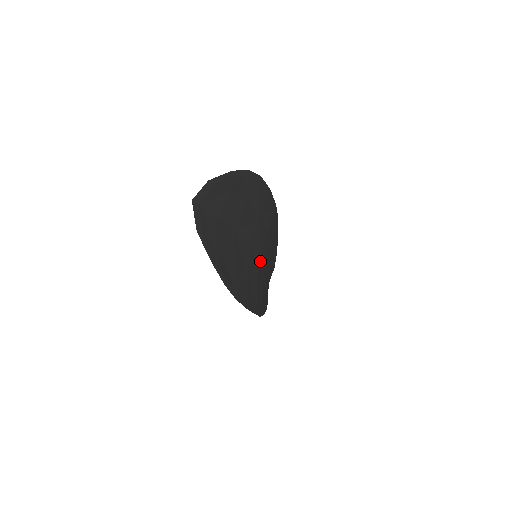
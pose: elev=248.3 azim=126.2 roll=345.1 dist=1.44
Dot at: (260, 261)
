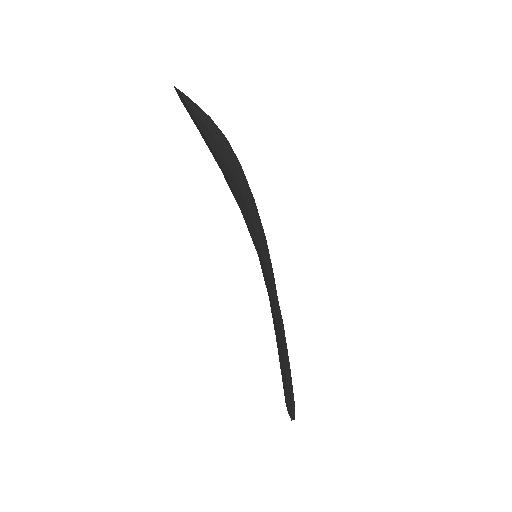
Dot at: occluded
